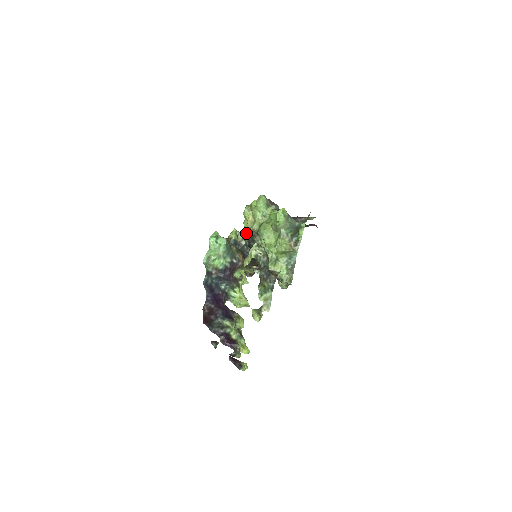
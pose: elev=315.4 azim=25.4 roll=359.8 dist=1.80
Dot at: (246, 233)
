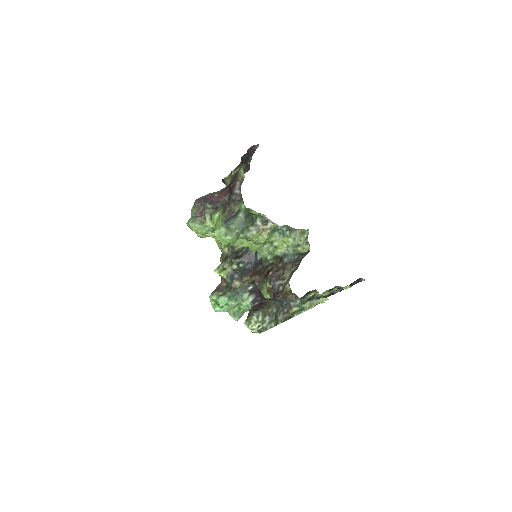
Dot at: (225, 255)
